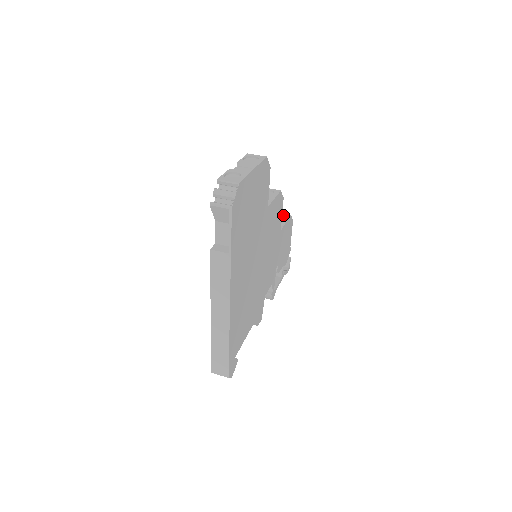
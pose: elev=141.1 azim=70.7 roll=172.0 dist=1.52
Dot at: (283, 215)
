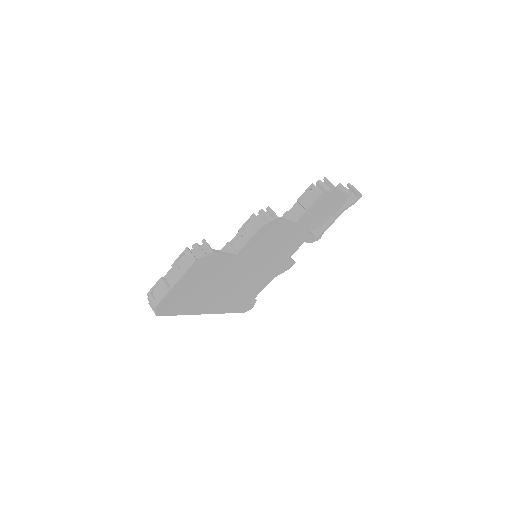
Dot at: (314, 192)
